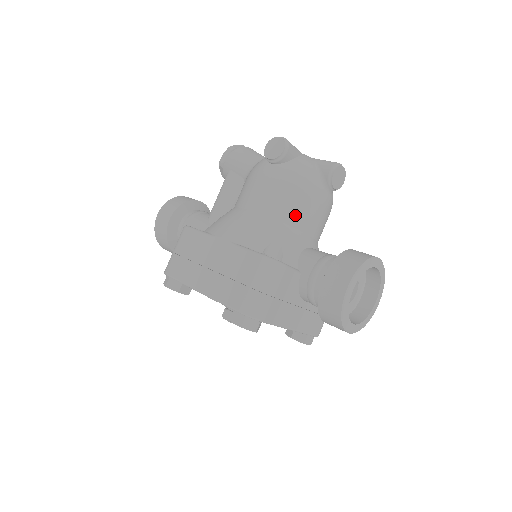
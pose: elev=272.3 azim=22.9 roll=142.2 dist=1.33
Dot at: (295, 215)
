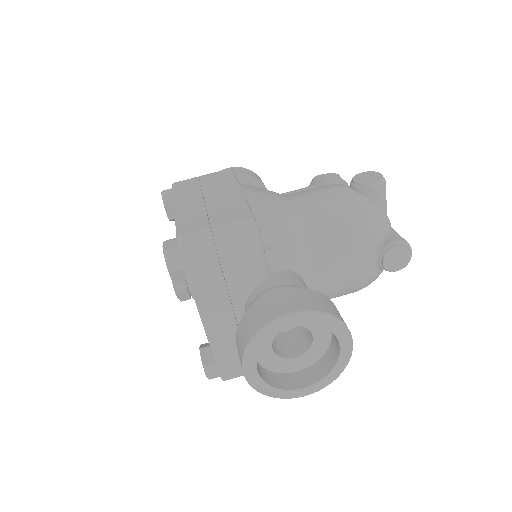
Dot at: (323, 239)
